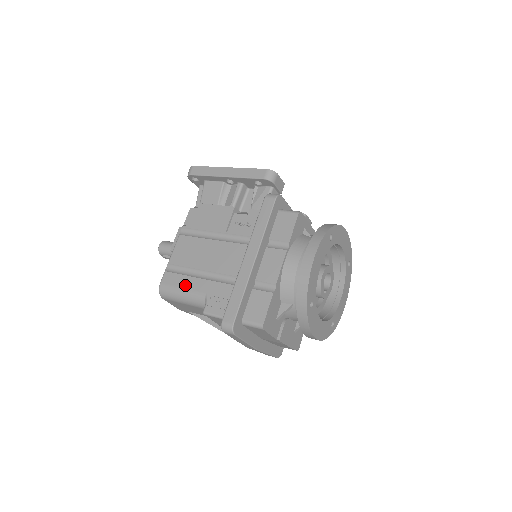
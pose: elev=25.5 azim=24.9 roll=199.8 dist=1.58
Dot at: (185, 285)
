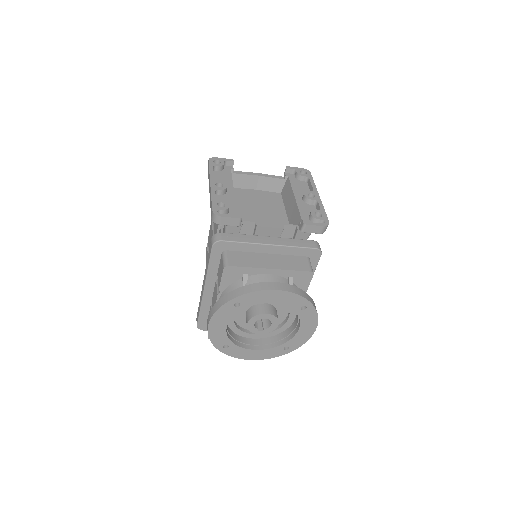
Dot at: occluded
